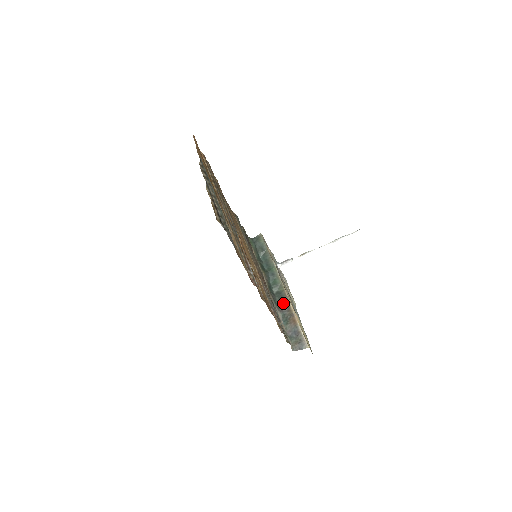
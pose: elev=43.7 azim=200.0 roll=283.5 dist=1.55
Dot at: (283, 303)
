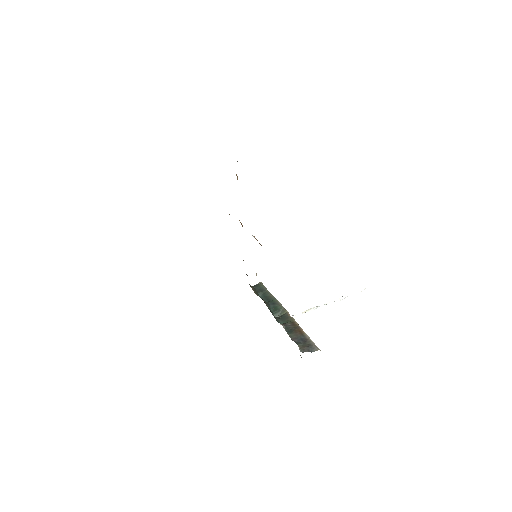
Dot at: (286, 321)
